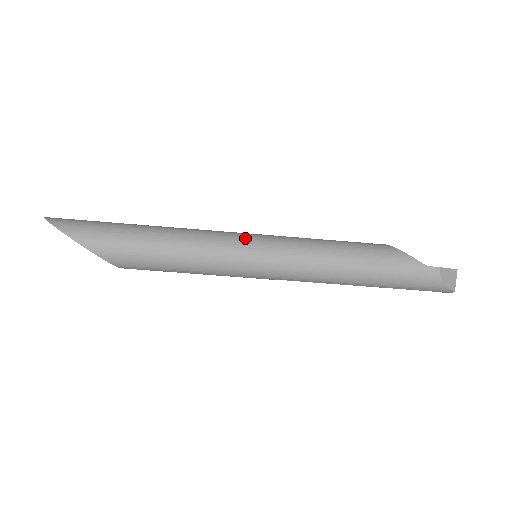
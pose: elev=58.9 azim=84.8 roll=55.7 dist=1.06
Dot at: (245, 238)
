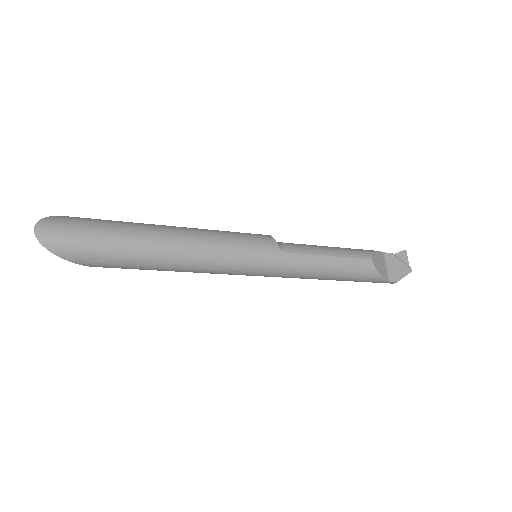
Dot at: (251, 263)
